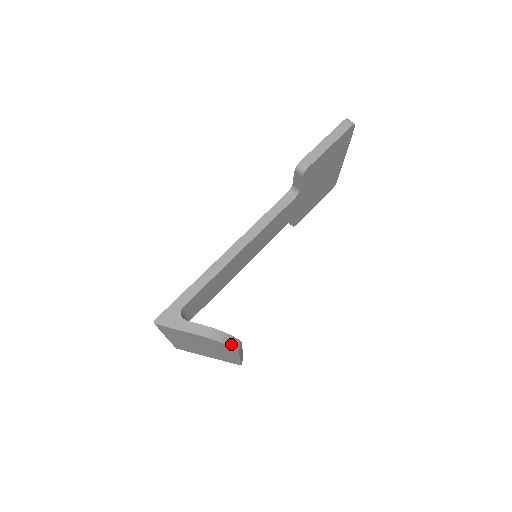
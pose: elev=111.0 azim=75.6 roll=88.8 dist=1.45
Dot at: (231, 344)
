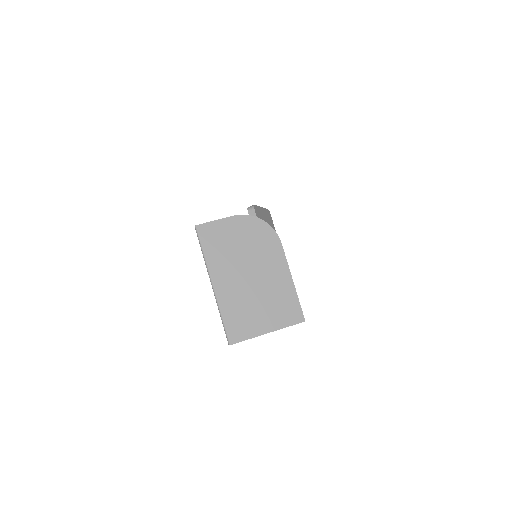
Dot at: (268, 225)
